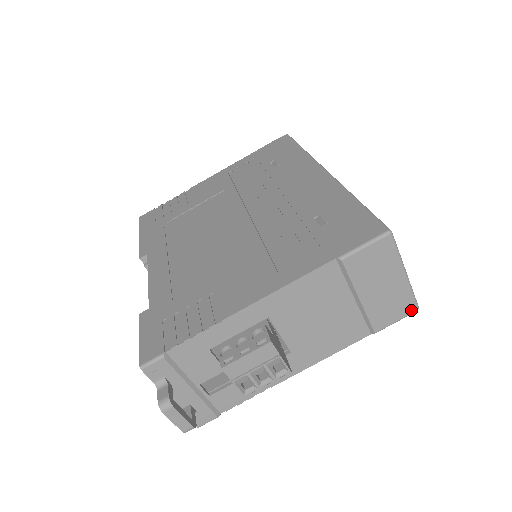
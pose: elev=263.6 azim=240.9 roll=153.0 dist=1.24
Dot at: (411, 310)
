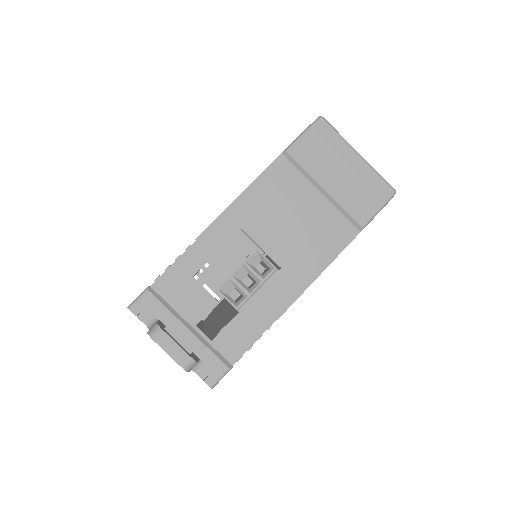
Dot at: (388, 194)
